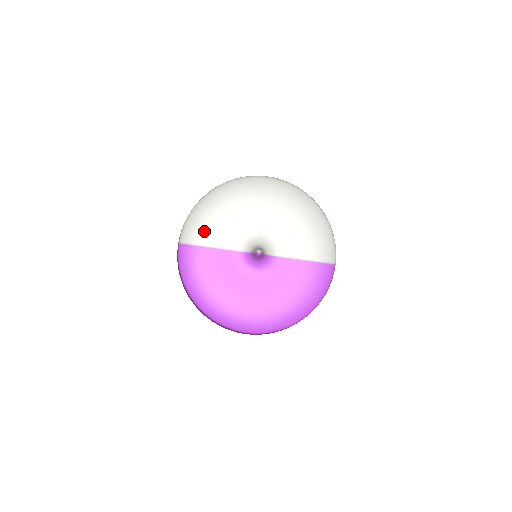
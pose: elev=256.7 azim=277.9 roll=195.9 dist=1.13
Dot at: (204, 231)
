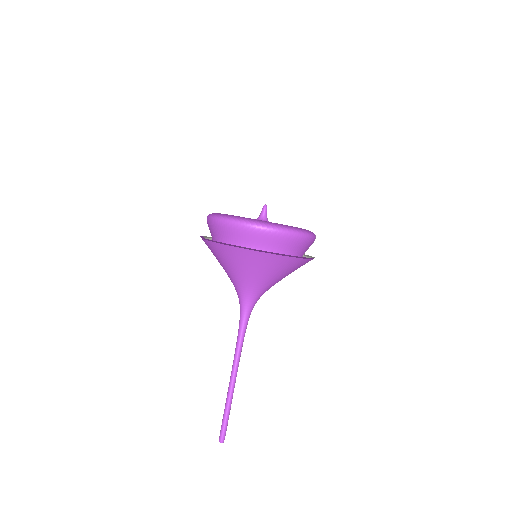
Dot at: occluded
